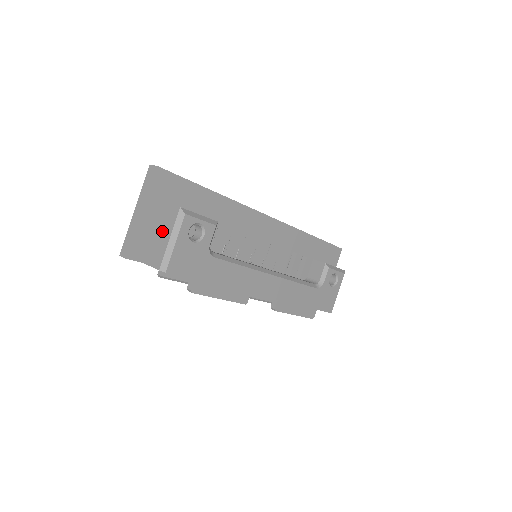
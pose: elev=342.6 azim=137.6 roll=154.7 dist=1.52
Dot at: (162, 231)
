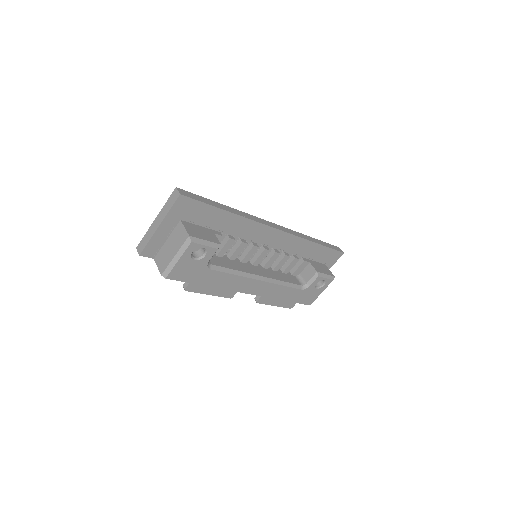
Dot at: (172, 244)
